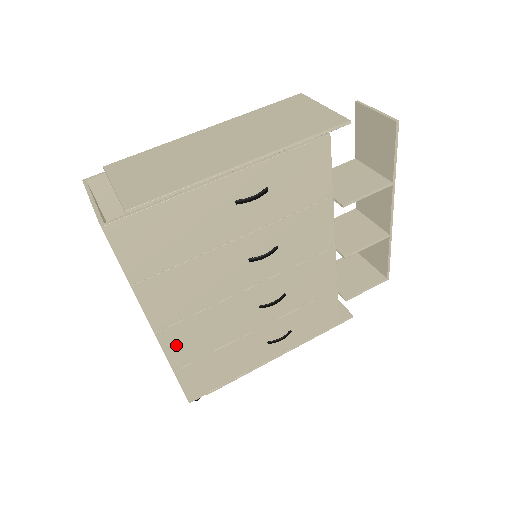
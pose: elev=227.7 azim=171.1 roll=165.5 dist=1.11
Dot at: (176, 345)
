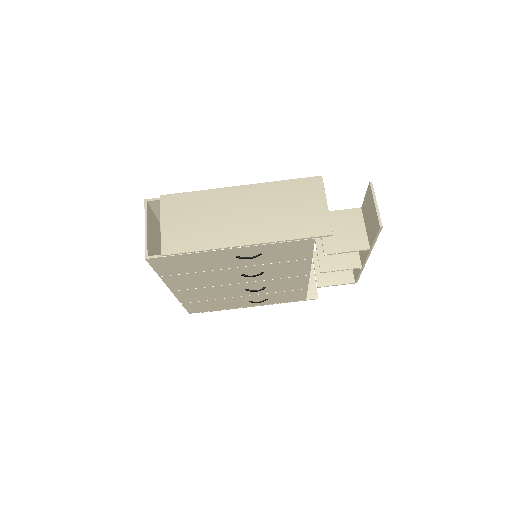
Dot at: (185, 296)
